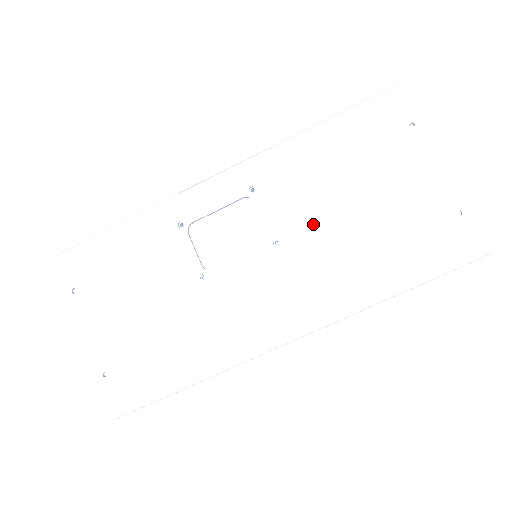
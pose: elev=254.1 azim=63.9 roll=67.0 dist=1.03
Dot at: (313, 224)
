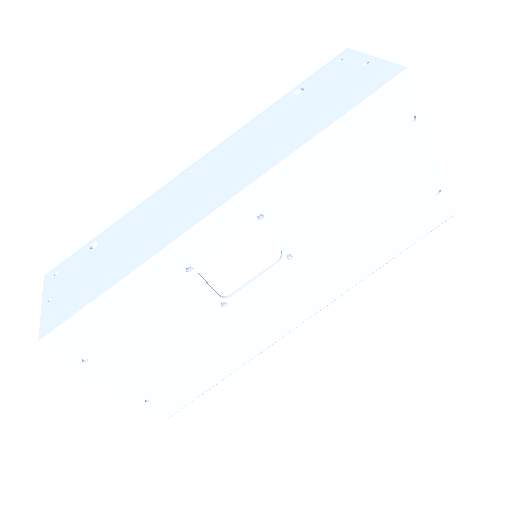
Dot at: (322, 232)
